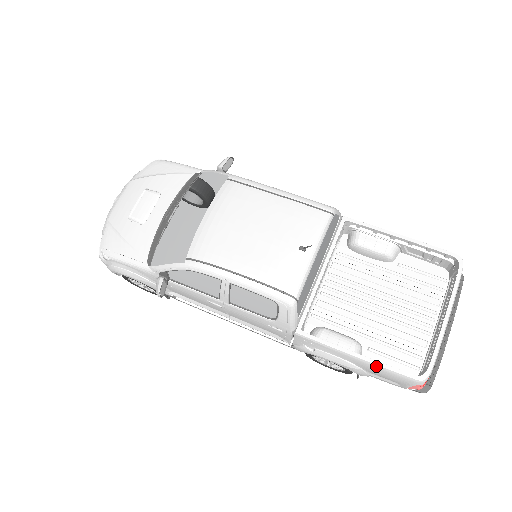
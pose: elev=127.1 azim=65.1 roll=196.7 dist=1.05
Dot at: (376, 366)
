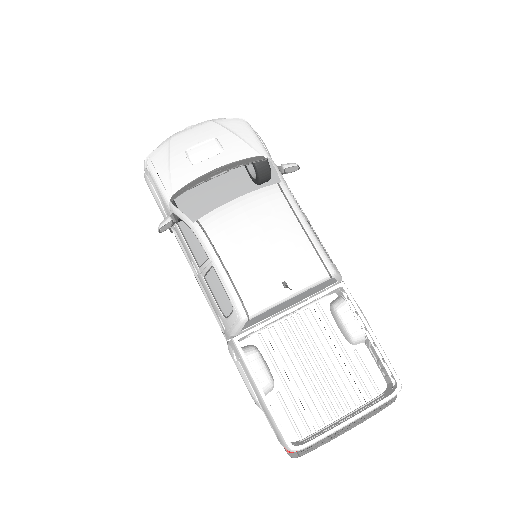
Dot at: (268, 411)
